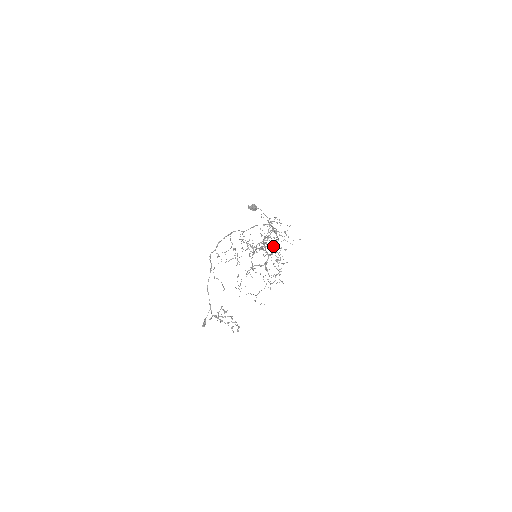
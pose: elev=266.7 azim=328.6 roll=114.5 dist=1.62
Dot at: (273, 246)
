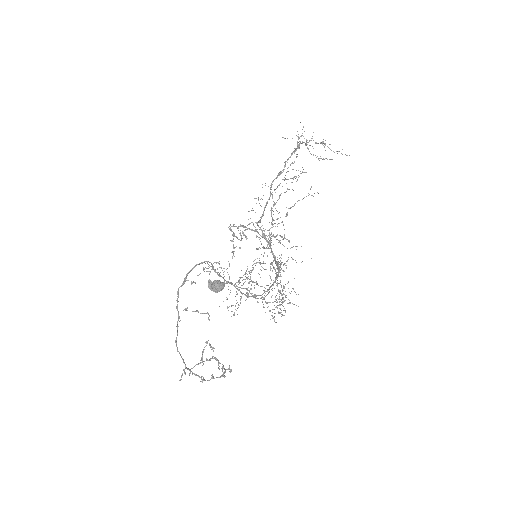
Dot at: occluded
